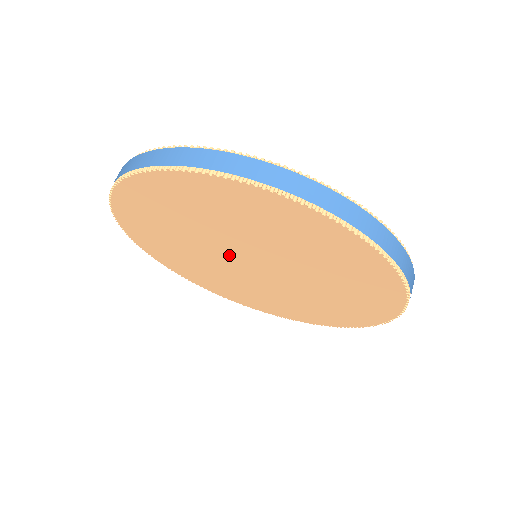
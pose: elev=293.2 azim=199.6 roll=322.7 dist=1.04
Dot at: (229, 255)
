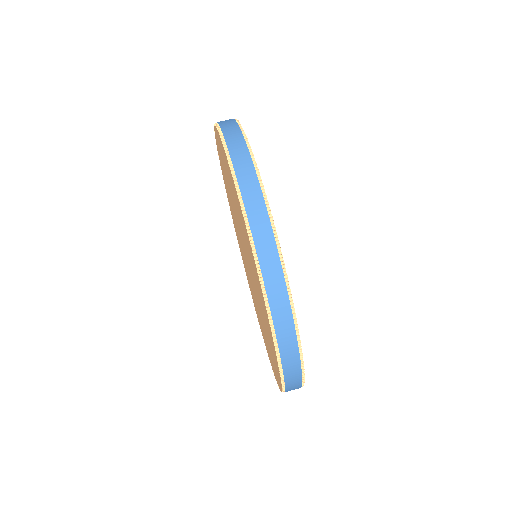
Dot at: occluded
